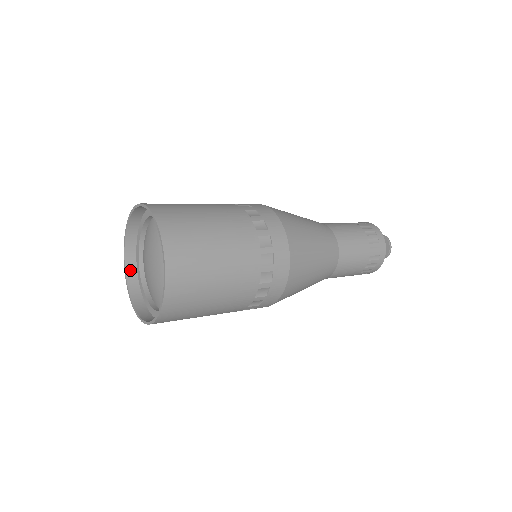
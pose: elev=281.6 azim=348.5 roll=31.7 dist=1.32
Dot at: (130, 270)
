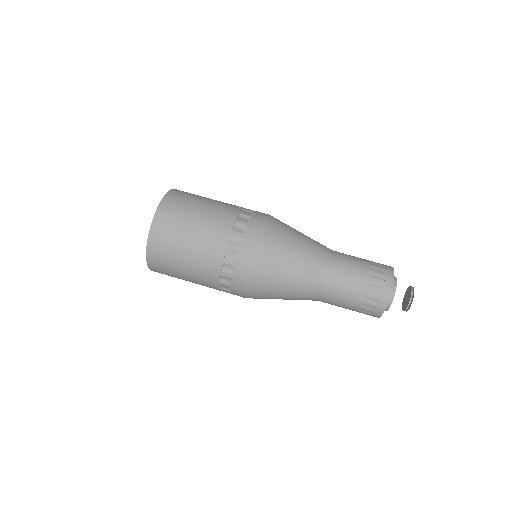
Dot at: occluded
